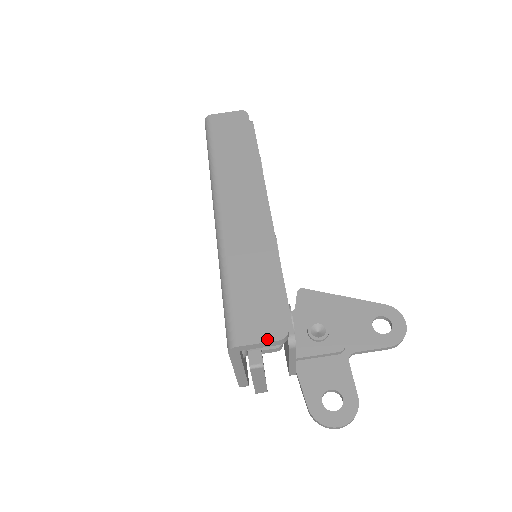
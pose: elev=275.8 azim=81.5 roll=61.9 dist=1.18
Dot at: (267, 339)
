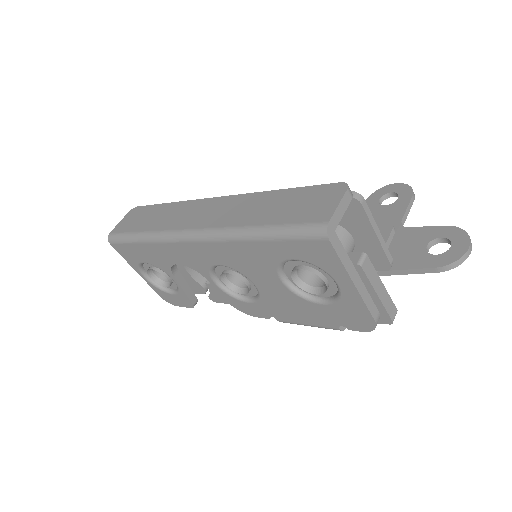
Dot at: (339, 198)
